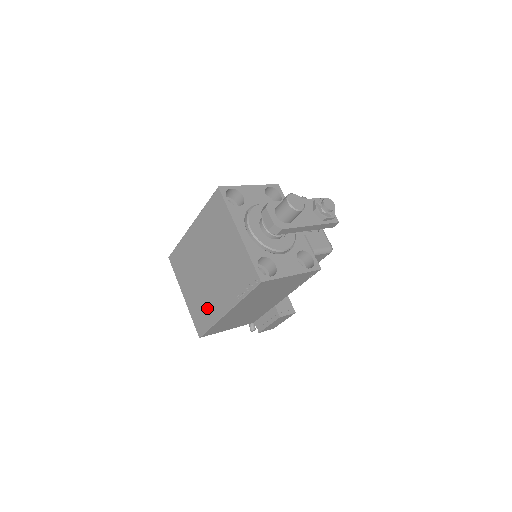
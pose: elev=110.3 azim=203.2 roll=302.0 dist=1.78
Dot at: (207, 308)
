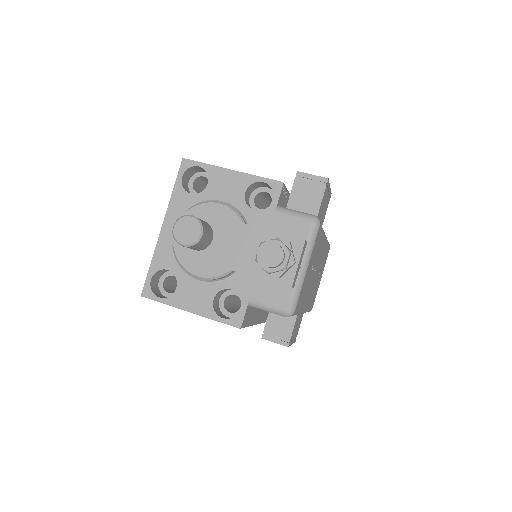
Dot at: occluded
